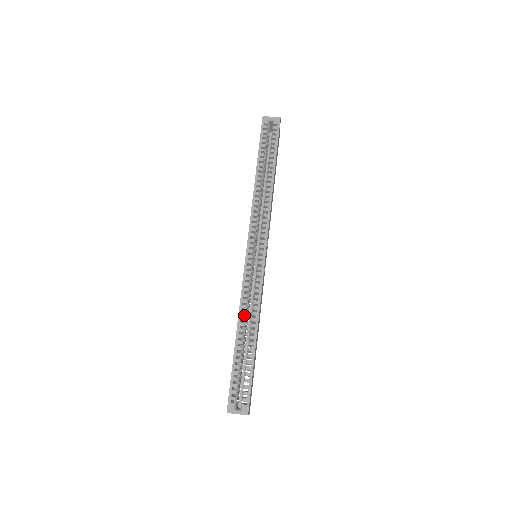
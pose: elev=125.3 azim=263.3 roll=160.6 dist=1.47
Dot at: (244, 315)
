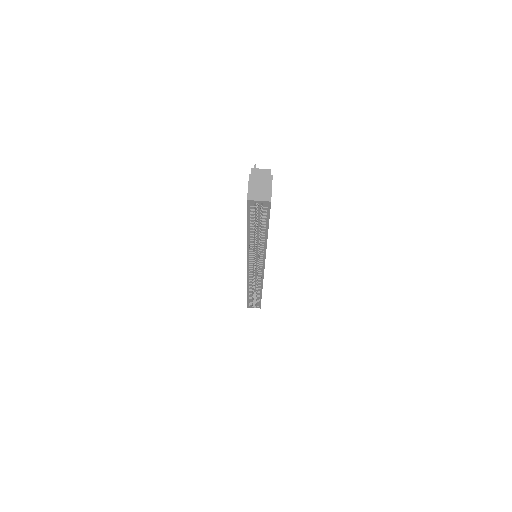
Dot at: occluded
